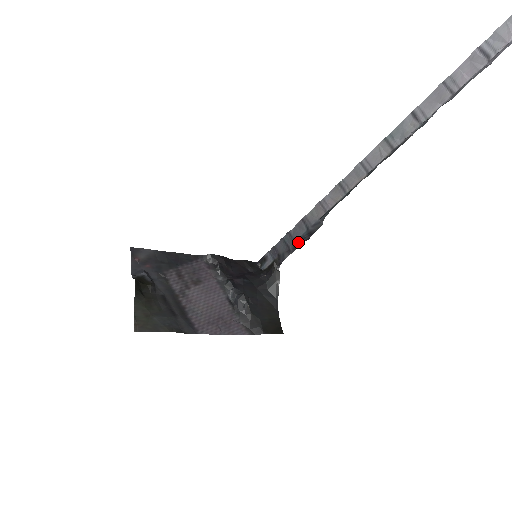
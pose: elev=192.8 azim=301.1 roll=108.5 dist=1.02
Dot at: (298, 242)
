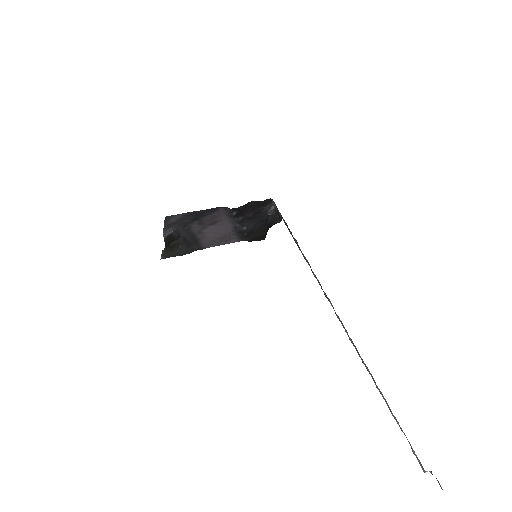
Dot at: occluded
